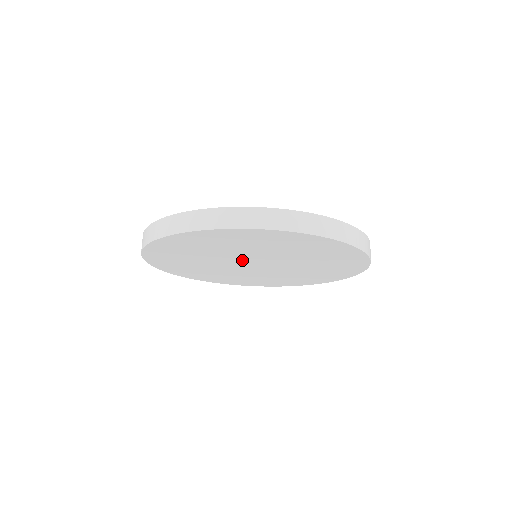
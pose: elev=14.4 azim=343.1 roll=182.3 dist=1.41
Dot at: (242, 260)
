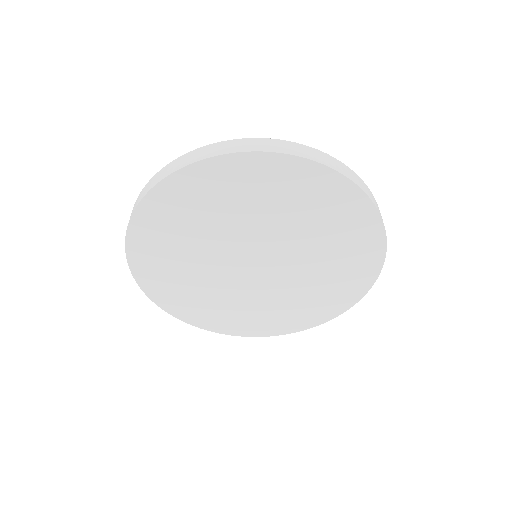
Dot at: (262, 247)
